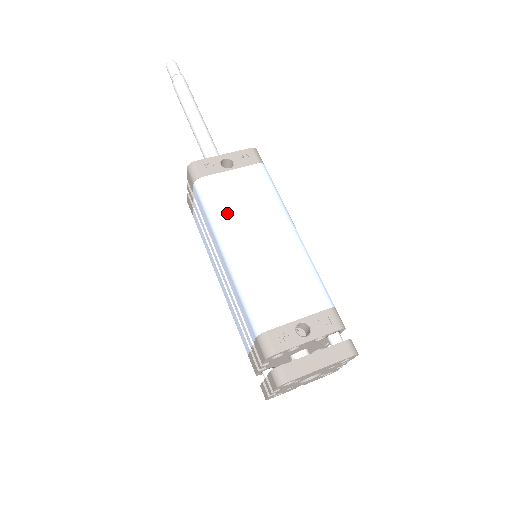
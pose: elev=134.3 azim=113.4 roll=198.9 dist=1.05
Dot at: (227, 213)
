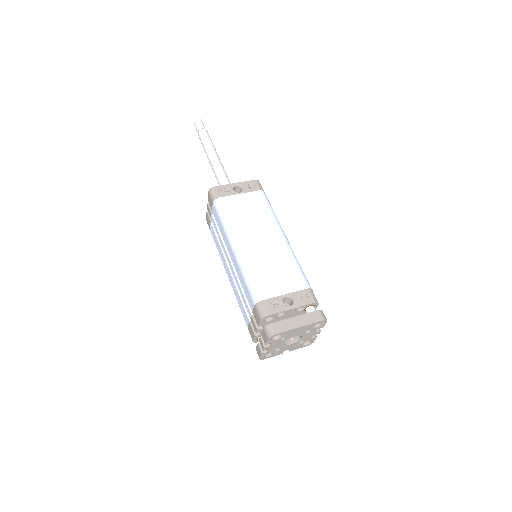
Dot at: (237, 222)
